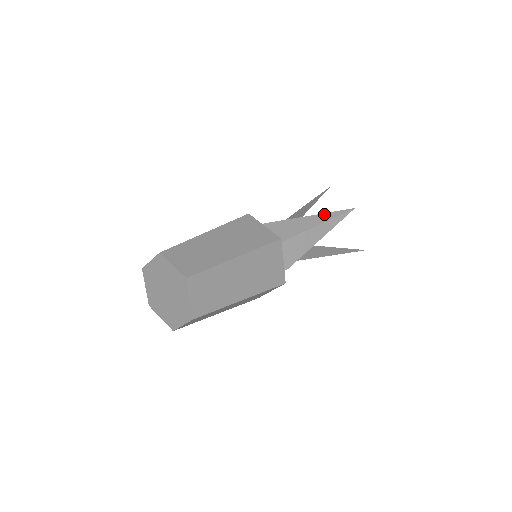
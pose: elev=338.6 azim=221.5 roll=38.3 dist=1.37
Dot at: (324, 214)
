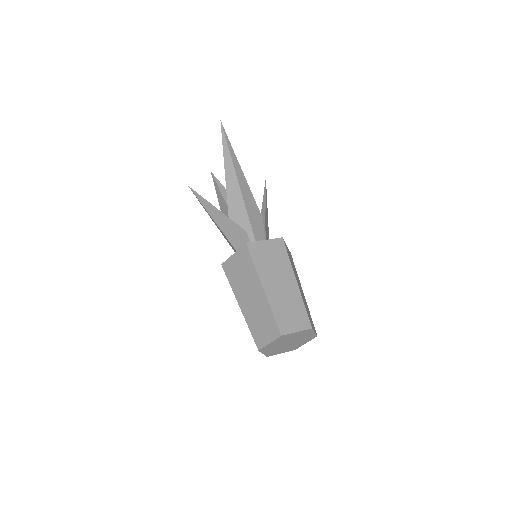
Dot at: occluded
